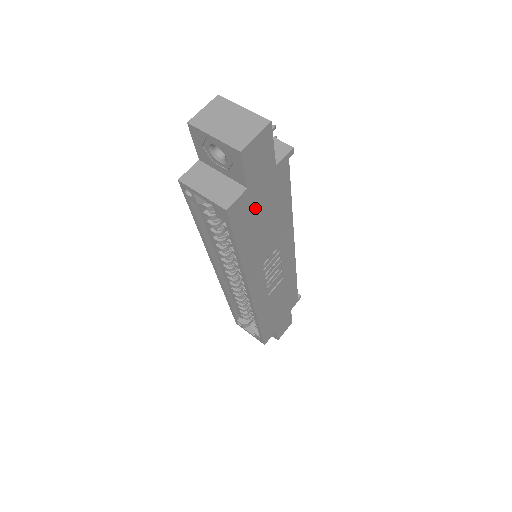
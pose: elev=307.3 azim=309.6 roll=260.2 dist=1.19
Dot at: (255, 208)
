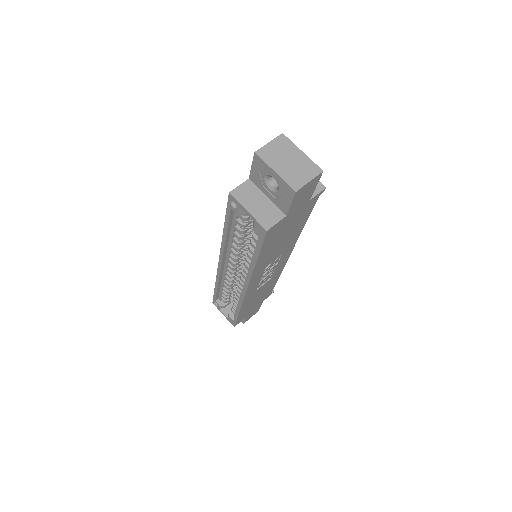
Dot at: (283, 229)
